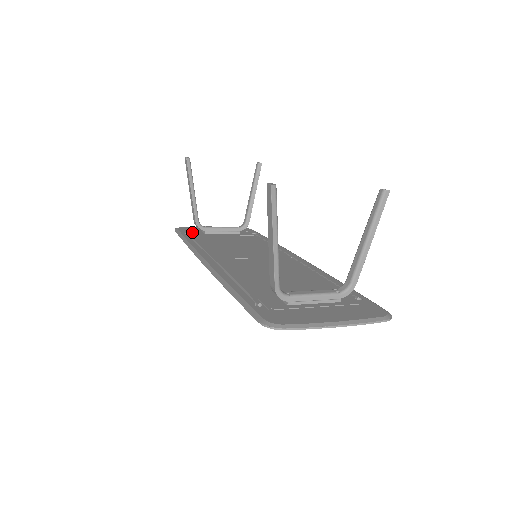
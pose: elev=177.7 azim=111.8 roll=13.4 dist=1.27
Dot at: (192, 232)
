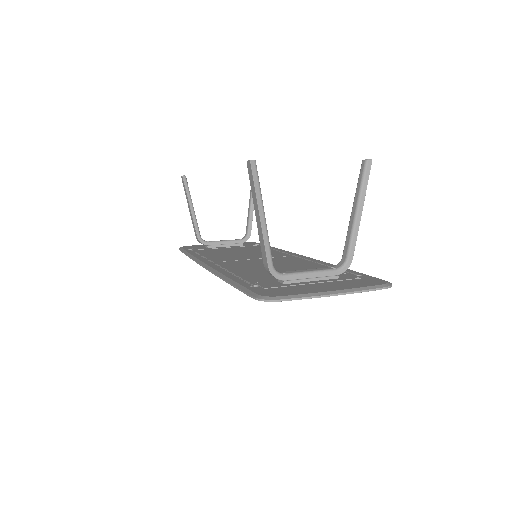
Dot at: (195, 248)
